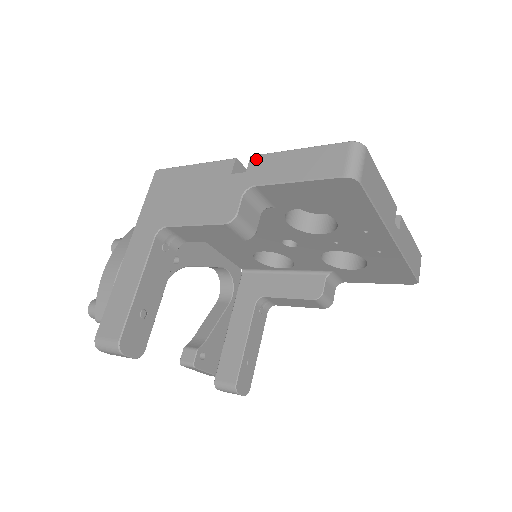
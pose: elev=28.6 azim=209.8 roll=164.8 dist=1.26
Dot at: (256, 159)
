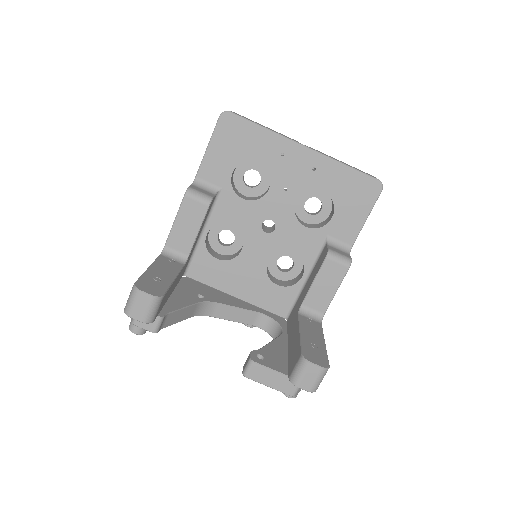
Dot at: occluded
